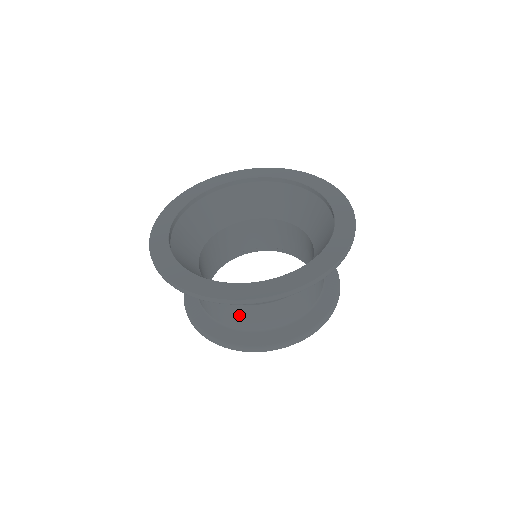
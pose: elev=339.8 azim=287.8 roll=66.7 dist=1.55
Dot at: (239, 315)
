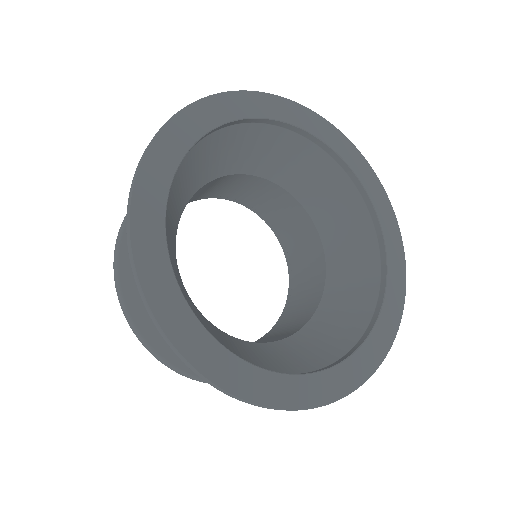
Dot at: occluded
